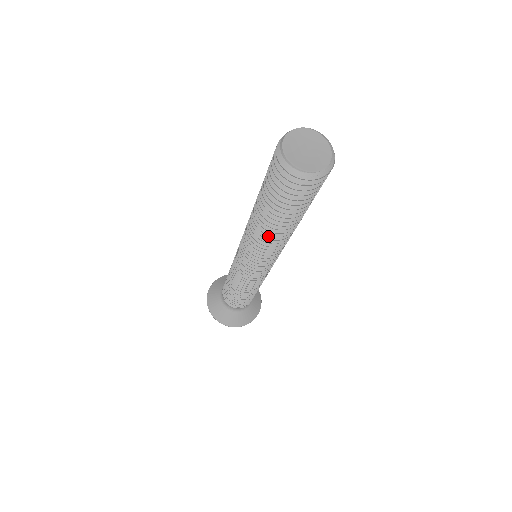
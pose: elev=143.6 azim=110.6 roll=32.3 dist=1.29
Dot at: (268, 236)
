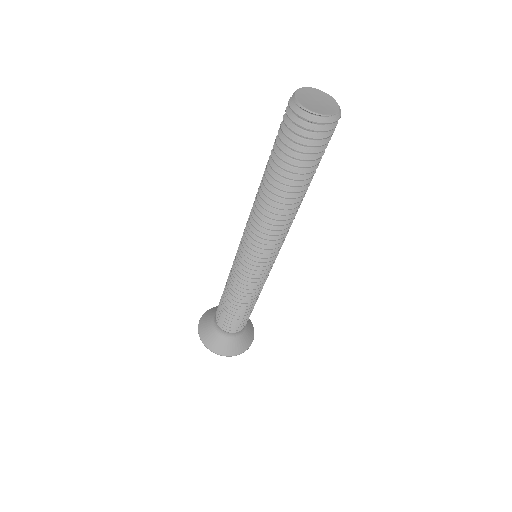
Dot at: (280, 212)
